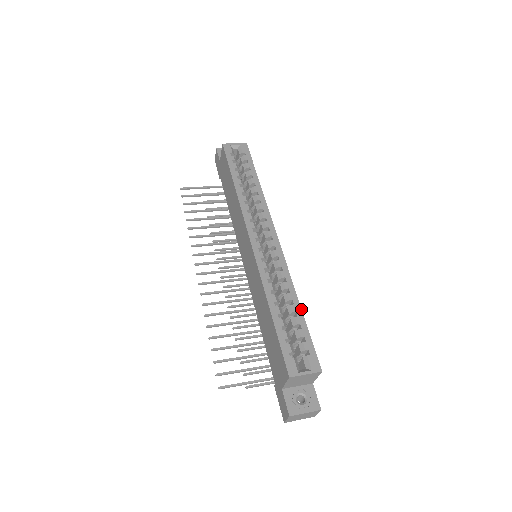
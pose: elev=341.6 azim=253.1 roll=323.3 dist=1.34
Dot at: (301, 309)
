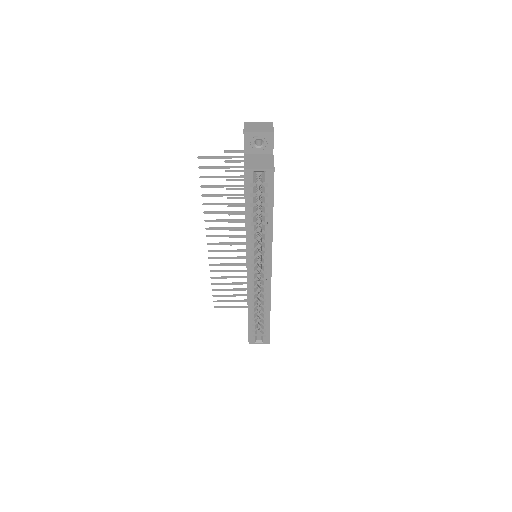
Dot at: occluded
